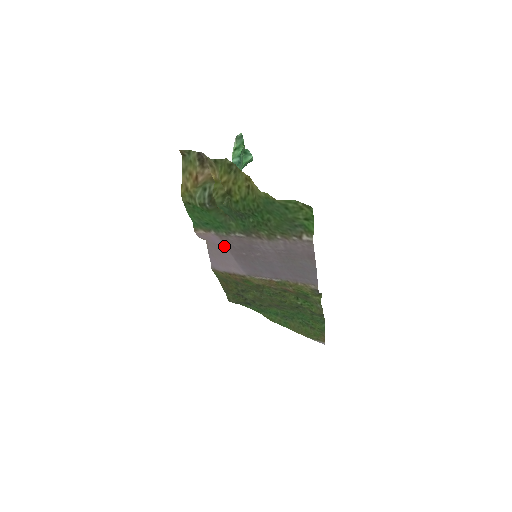
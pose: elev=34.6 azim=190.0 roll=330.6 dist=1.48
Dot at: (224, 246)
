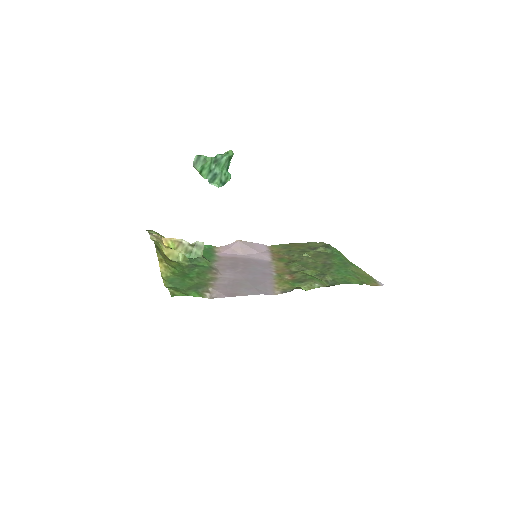
Dot at: (233, 256)
